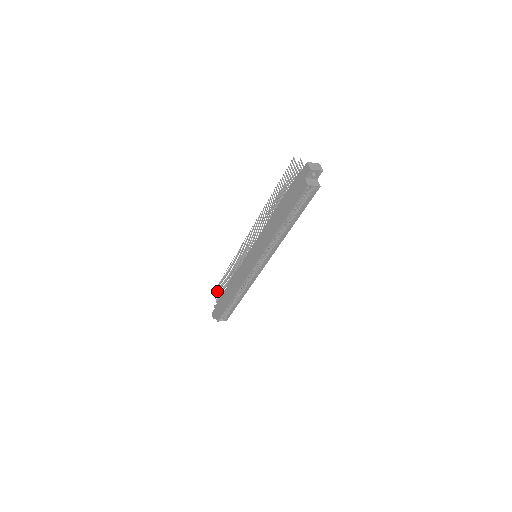
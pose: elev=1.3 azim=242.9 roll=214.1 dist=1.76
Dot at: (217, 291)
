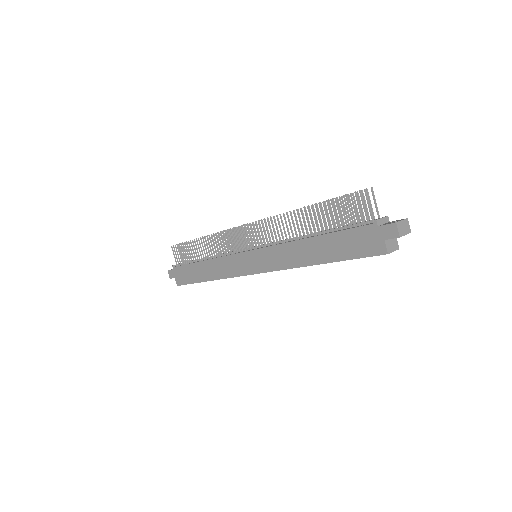
Dot at: (178, 251)
